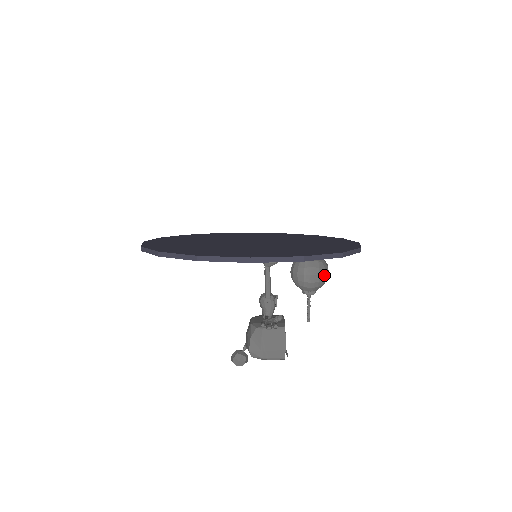
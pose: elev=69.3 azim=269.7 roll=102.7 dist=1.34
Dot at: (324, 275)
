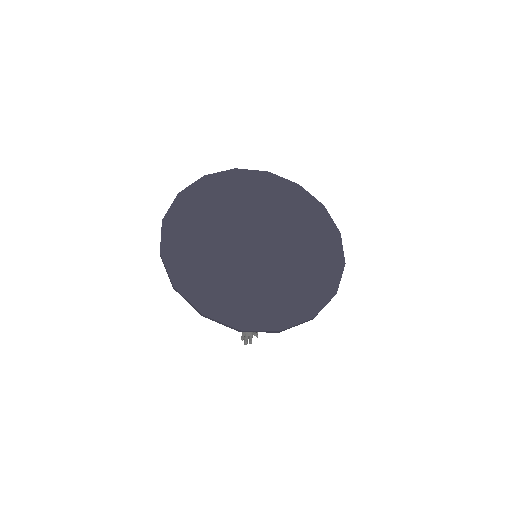
Dot at: occluded
